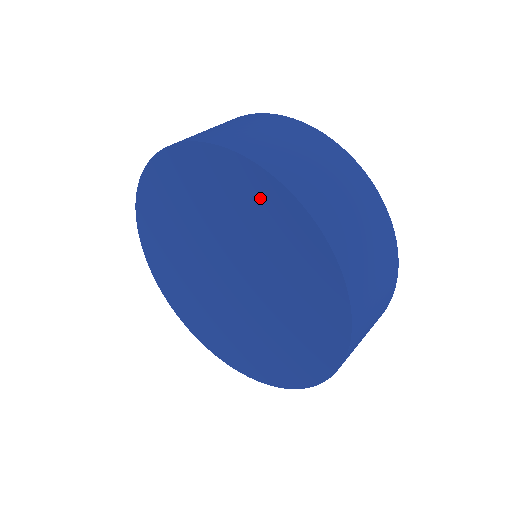
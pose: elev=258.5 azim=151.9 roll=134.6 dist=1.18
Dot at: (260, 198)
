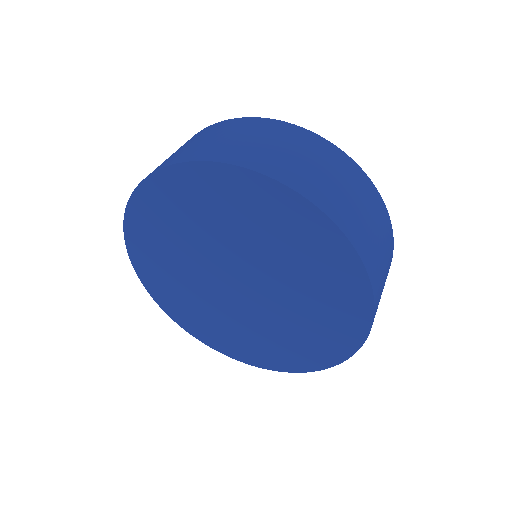
Dot at: (290, 219)
